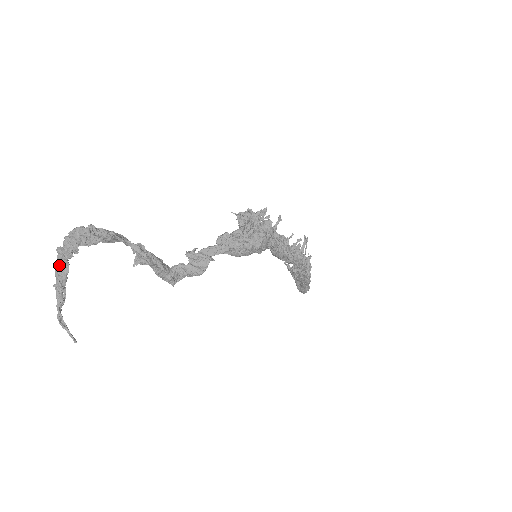
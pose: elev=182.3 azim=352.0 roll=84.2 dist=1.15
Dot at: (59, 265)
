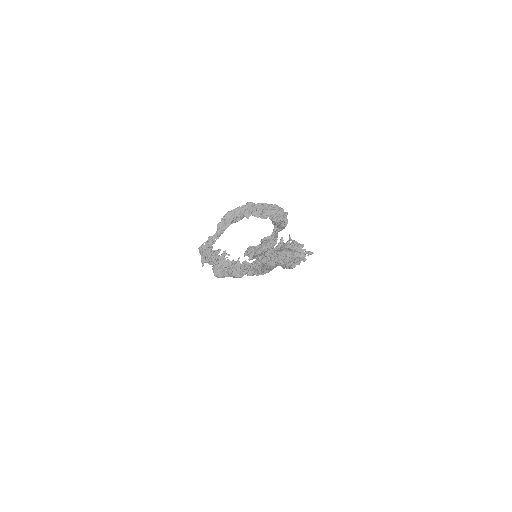
Dot at: (241, 212)
